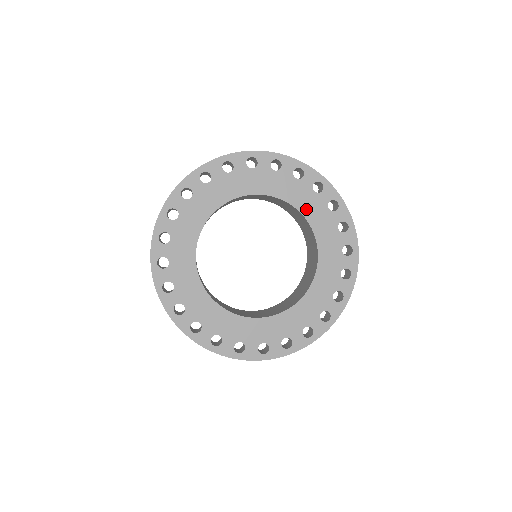
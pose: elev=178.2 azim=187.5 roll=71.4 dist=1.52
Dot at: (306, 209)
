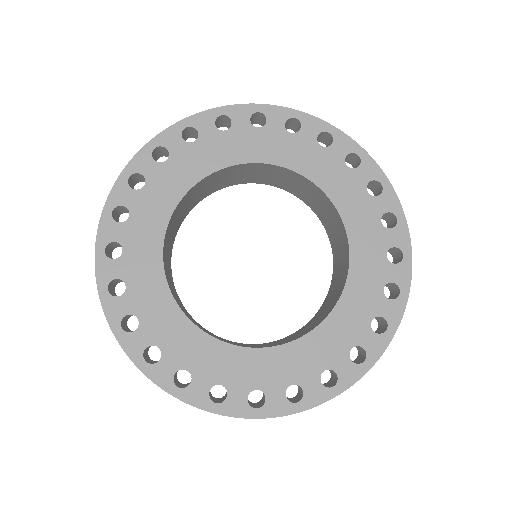
Dot at: (334, 189)
